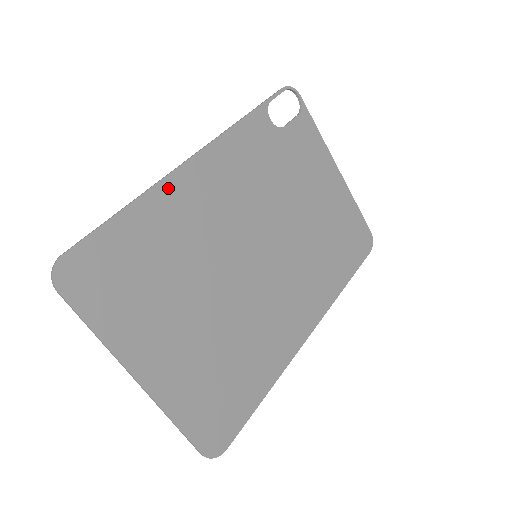
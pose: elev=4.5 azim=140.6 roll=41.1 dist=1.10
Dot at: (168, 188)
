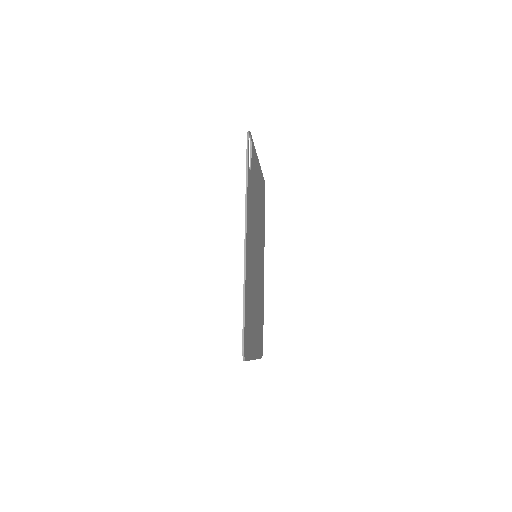
Dot at: (247, 268)
